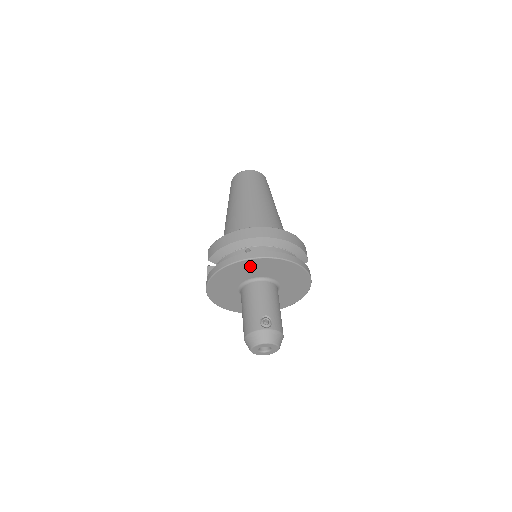
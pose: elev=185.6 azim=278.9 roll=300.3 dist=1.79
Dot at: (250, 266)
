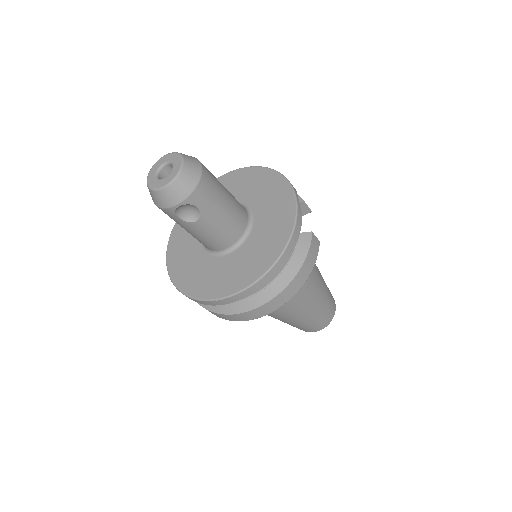
Dot at: occluded
